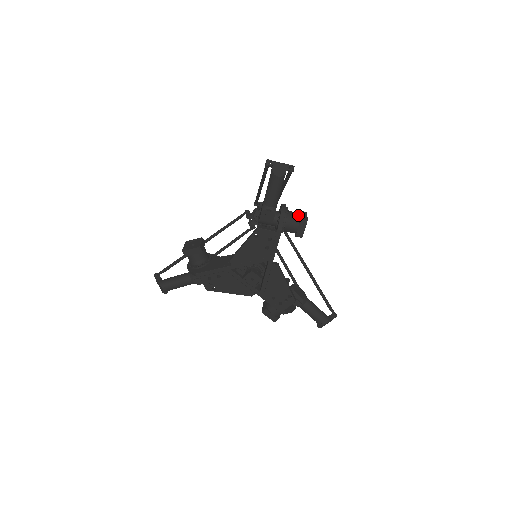
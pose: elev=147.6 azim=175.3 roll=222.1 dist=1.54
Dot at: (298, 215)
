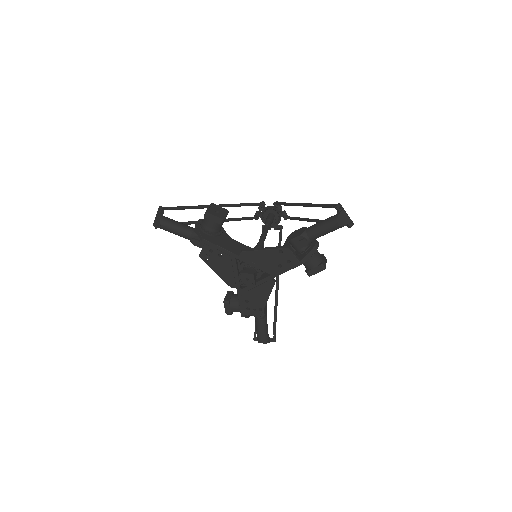
Dot at: (321, 258)
